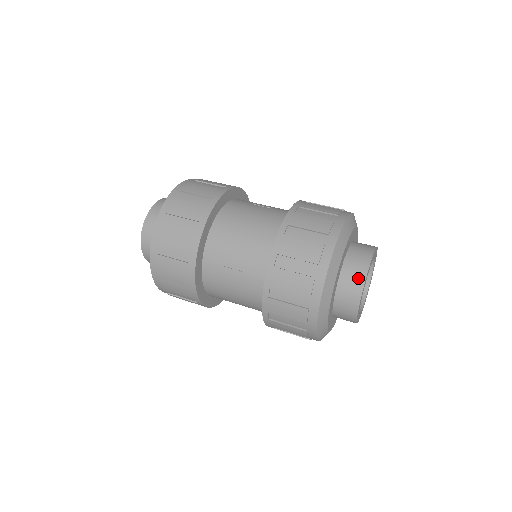
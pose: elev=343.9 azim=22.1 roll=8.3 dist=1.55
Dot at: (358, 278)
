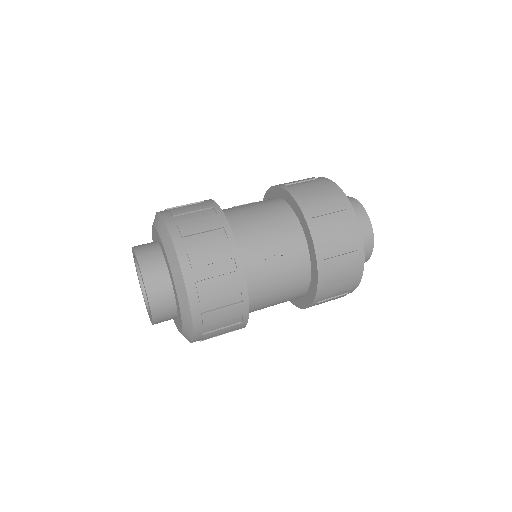
Dot at: (362, 215)
